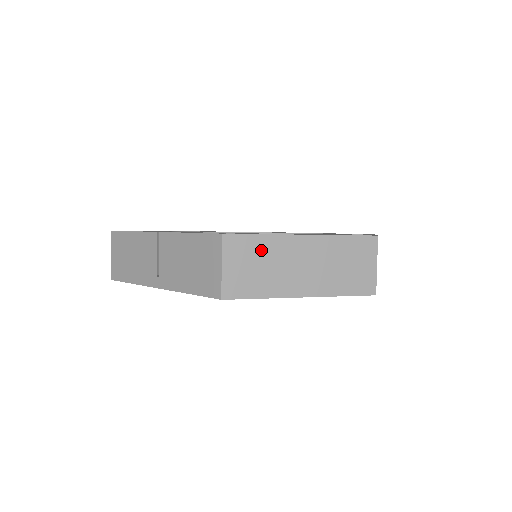
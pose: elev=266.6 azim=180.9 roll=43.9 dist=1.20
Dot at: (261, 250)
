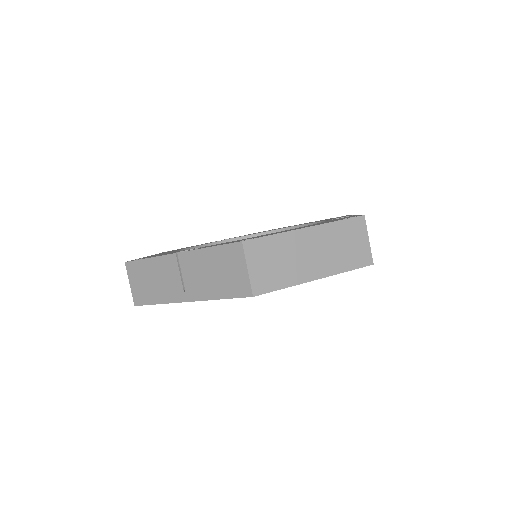
Dot at: (276, 248)
